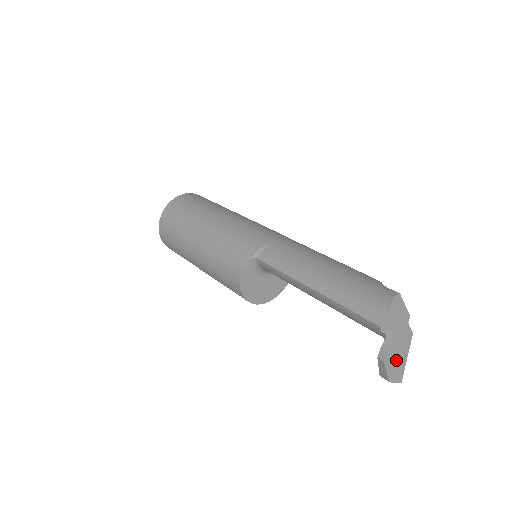
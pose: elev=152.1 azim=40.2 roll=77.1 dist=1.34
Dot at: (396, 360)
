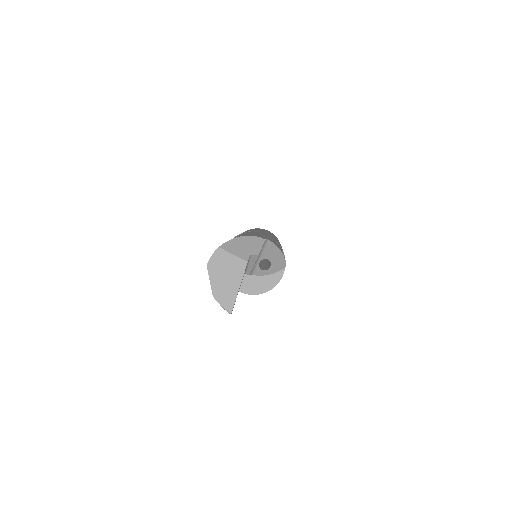
Dot at: (224, 278)
